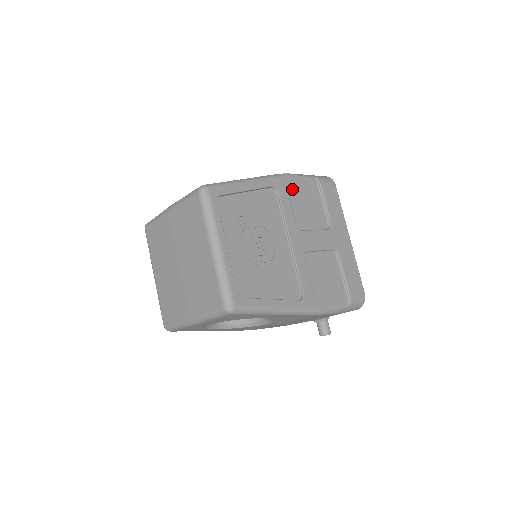
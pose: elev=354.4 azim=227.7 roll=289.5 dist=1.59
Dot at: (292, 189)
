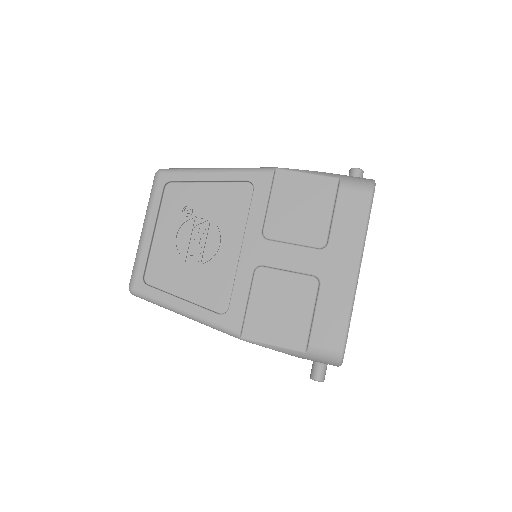
Dot at: (284, 188)
